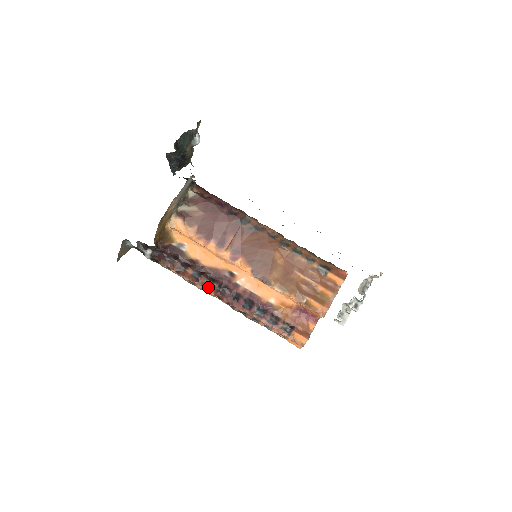
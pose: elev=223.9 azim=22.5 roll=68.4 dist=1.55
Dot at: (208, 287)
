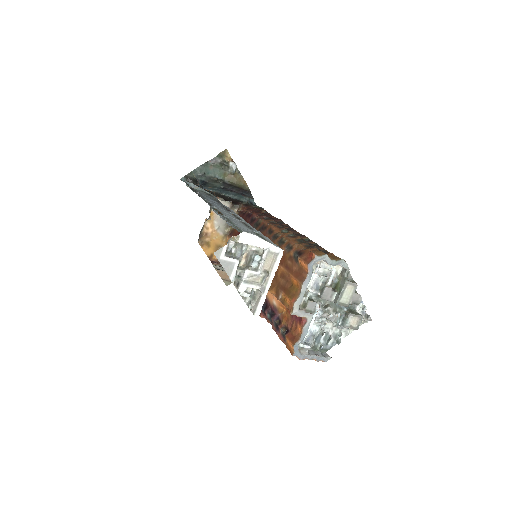
Dot at: occluded
